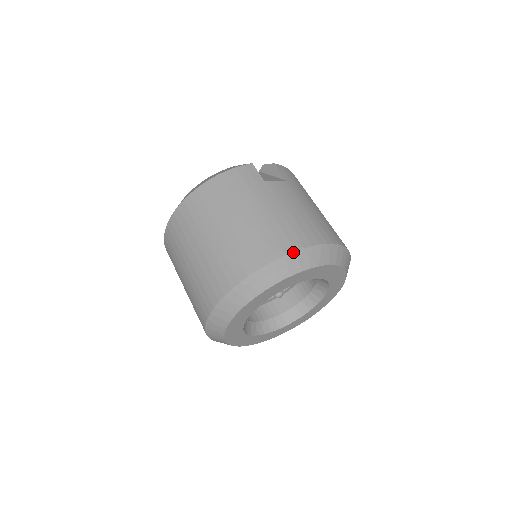
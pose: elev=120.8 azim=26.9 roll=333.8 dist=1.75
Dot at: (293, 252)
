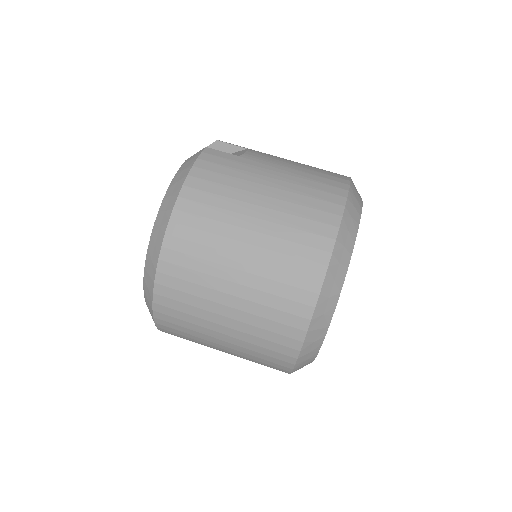
Dot at: (346, 200)
